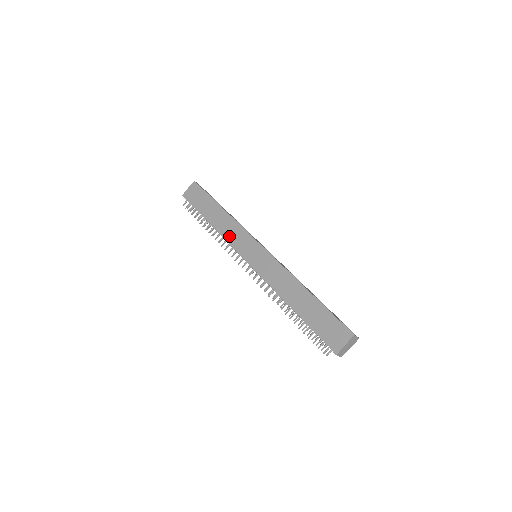
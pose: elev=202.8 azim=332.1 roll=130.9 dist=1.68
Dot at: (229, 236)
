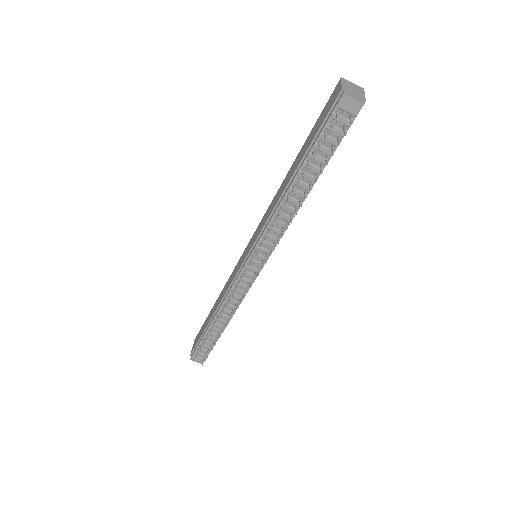
Dot at: (227, 288)
